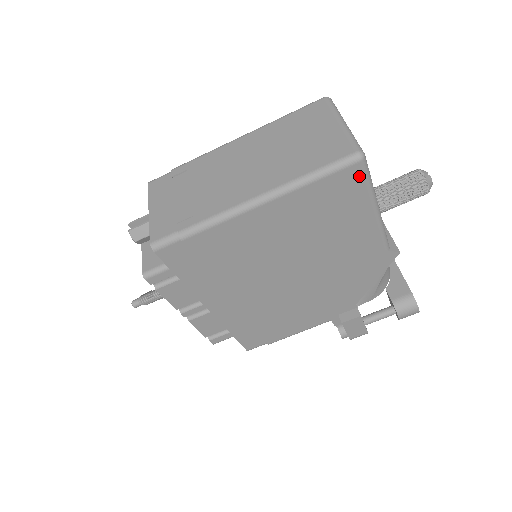
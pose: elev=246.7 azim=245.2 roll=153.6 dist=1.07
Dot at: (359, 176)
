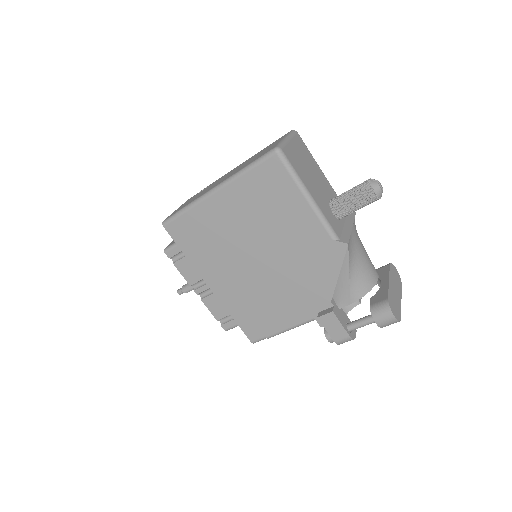
Dot at: (280, 166)
